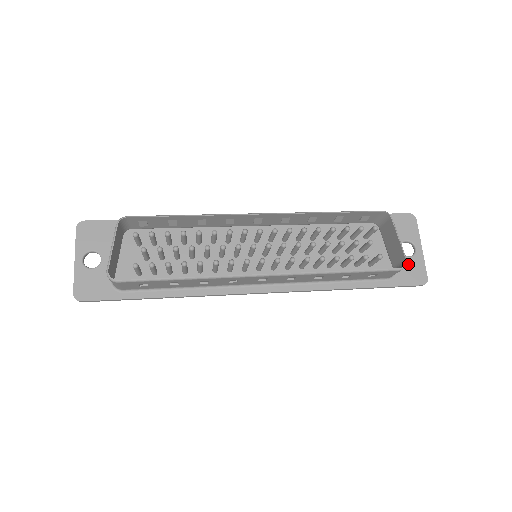
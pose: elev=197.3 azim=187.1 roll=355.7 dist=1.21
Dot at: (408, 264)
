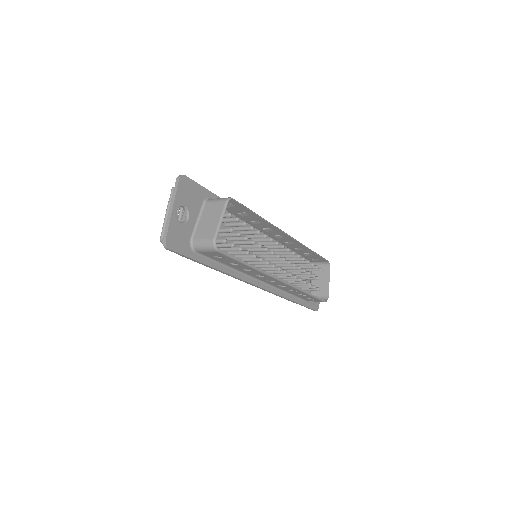
Dot at: occluded
